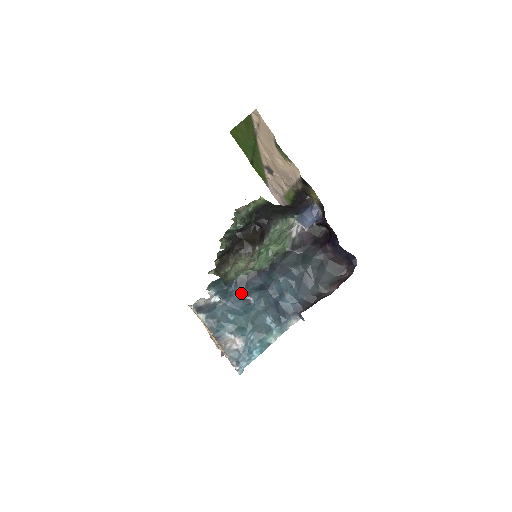
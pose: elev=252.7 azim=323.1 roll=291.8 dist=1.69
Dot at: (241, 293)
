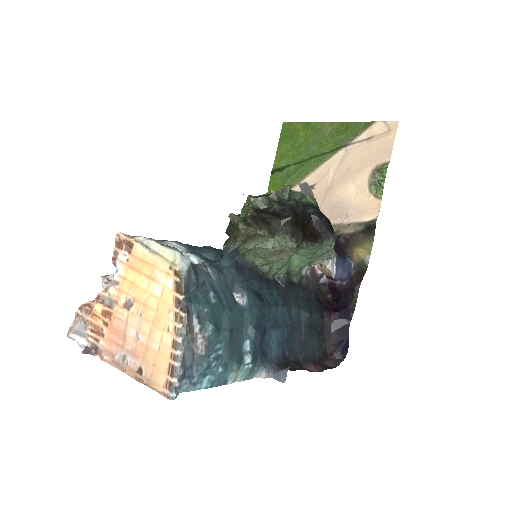
Dot at: (233, 280)
